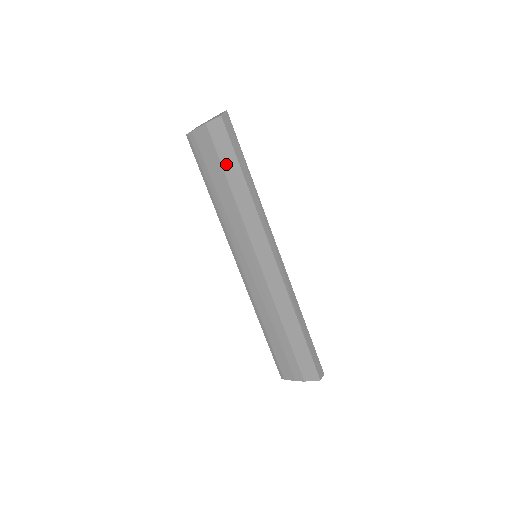
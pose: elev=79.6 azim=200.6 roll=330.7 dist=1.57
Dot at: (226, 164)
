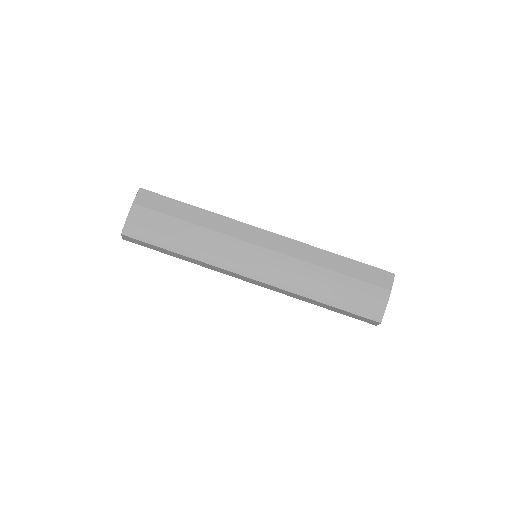
Dot at: (173, 212)
